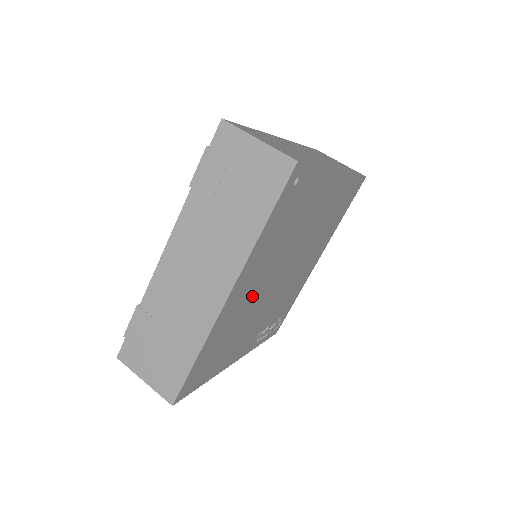
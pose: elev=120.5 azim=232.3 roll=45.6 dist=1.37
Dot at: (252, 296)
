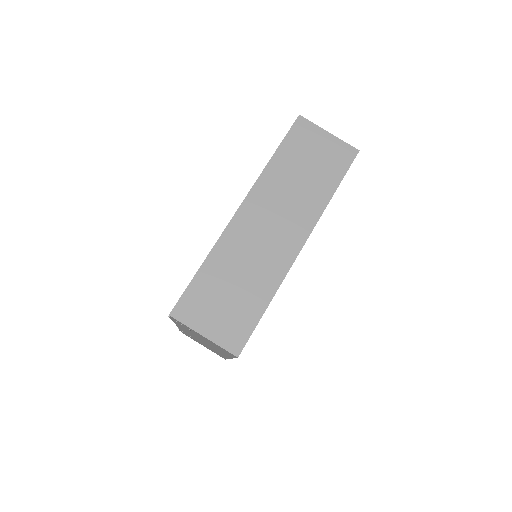
Dot at: occluded
